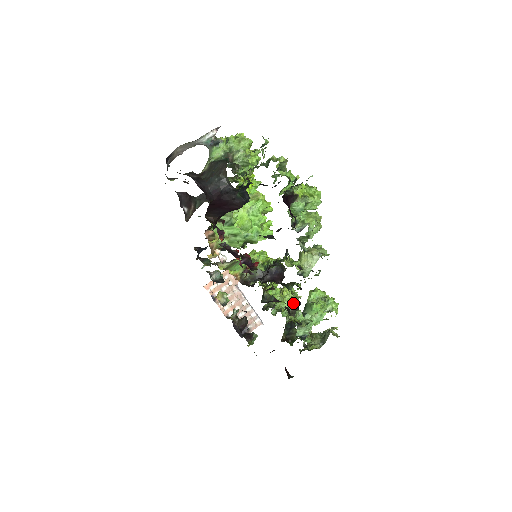
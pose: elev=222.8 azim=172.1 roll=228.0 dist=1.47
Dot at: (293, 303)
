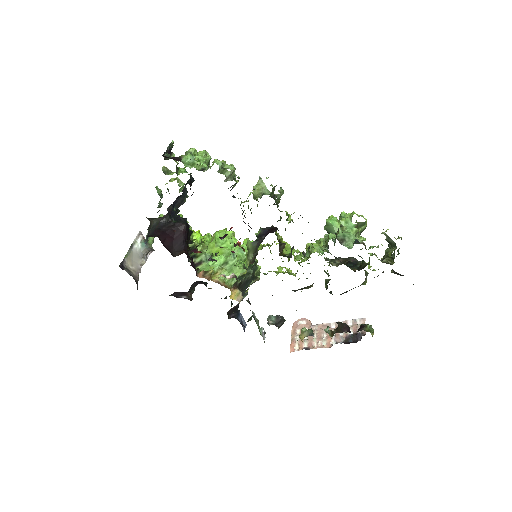
Dot at: (321, 245)
